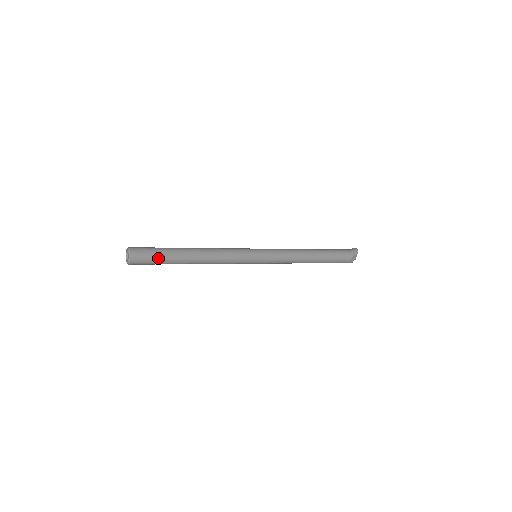
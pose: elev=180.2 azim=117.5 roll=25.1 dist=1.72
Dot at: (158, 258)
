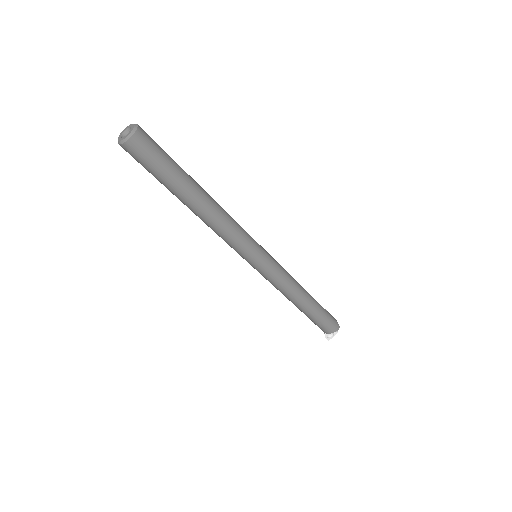
Dot at: (167, 154)
